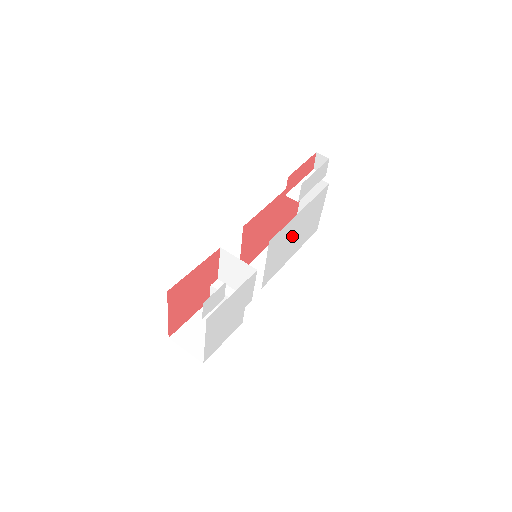
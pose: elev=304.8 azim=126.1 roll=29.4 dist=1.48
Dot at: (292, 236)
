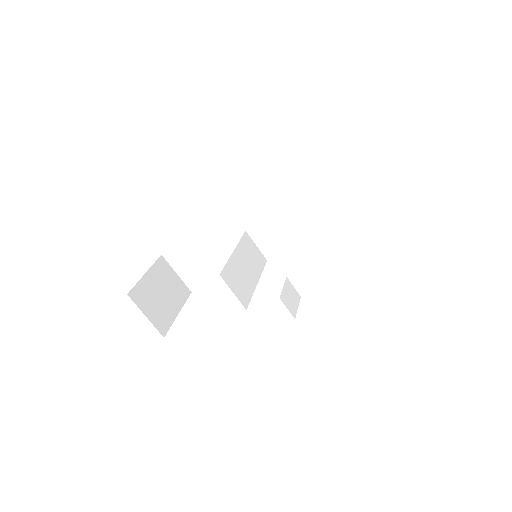
Dot at: occluded
